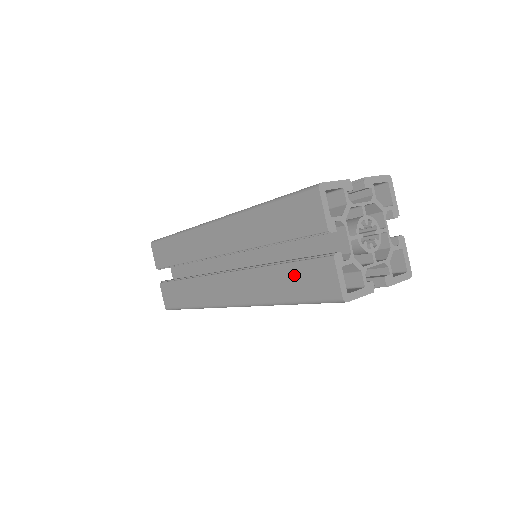
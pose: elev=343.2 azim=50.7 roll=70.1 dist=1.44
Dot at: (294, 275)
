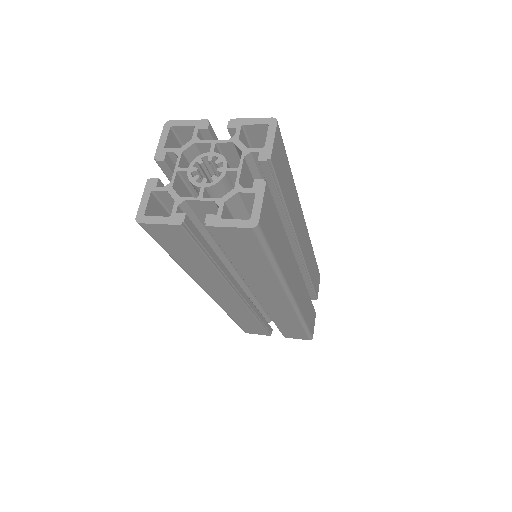
Dot at: occluded
